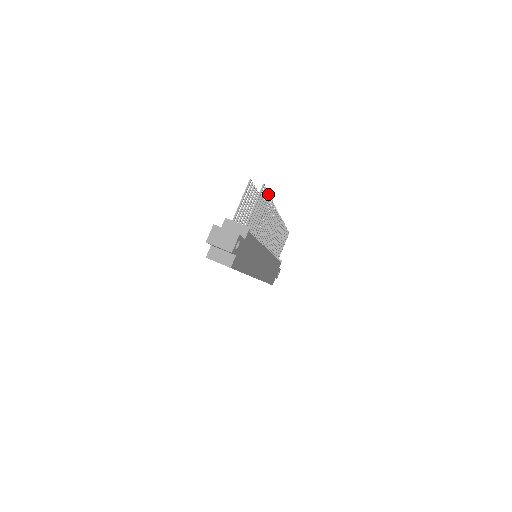
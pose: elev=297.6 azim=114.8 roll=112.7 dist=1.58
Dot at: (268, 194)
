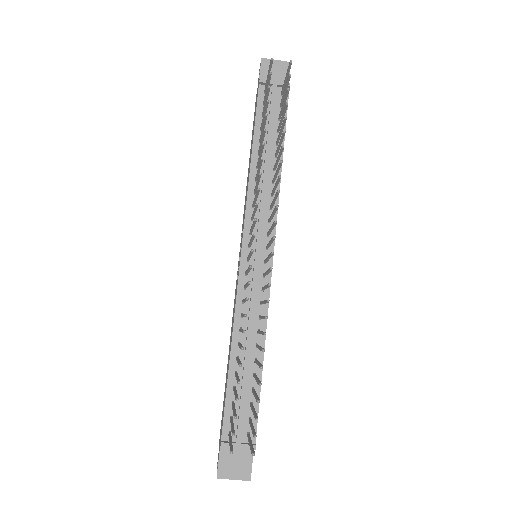
Dot at: occluded
